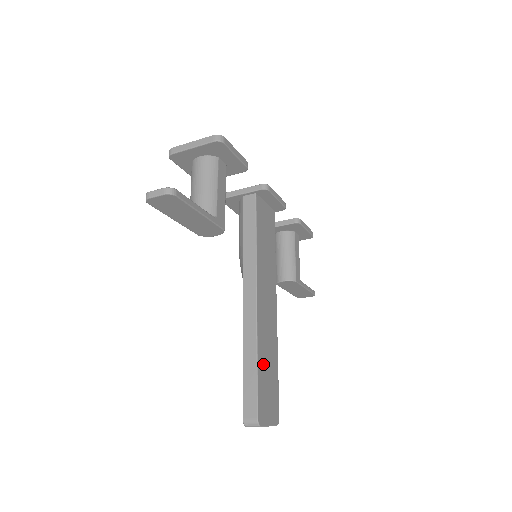
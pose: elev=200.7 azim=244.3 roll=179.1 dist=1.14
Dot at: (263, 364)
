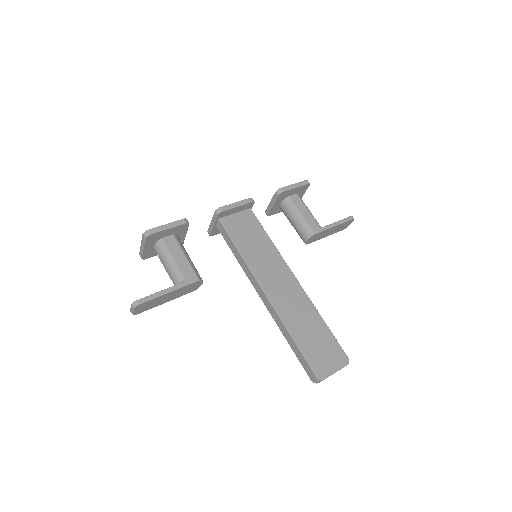
Dot at: (301, 334)
